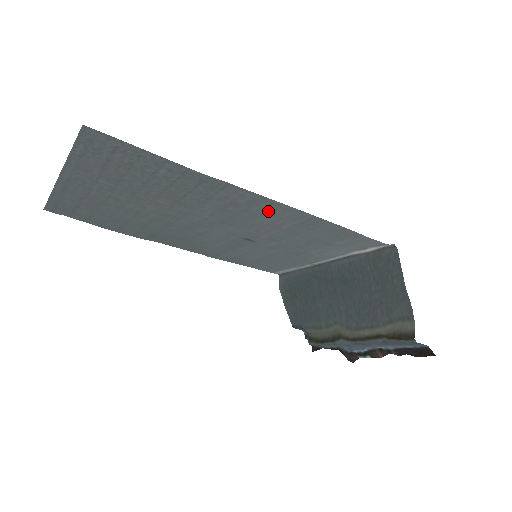
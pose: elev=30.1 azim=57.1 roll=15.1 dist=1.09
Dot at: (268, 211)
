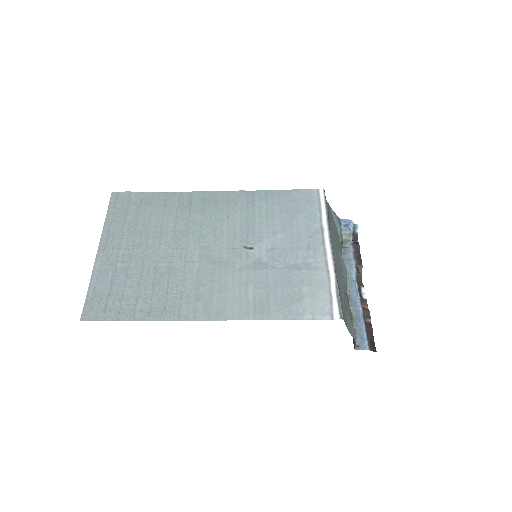
Dot at: (224, 303)
